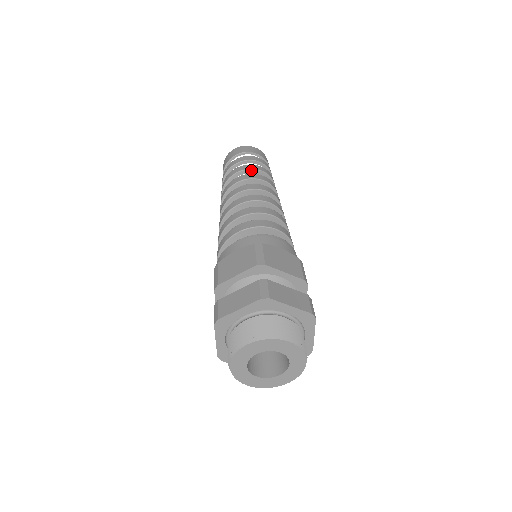
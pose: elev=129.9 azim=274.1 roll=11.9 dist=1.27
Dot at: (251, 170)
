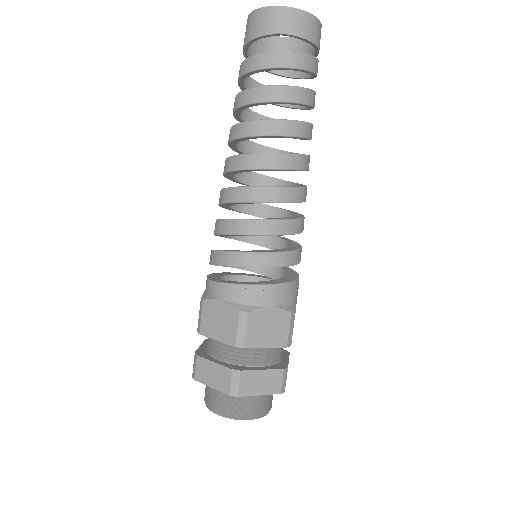
Dot at: (275, 102)
